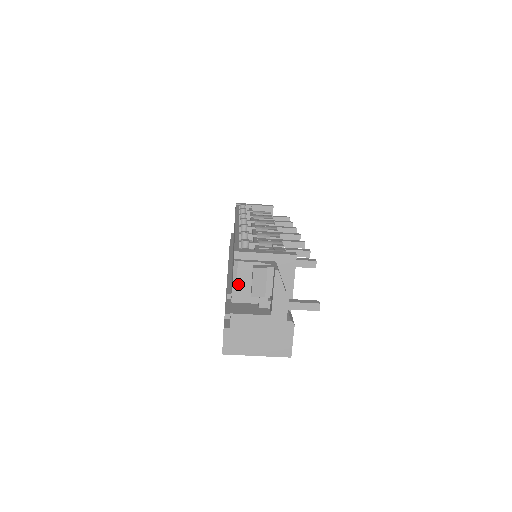
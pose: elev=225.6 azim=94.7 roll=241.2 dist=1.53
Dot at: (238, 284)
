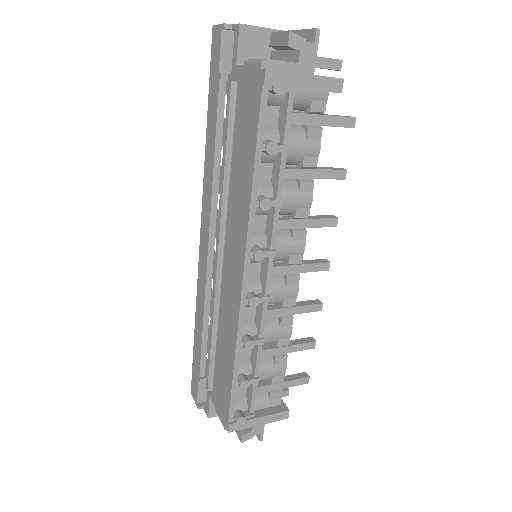
Dot at: occluded
